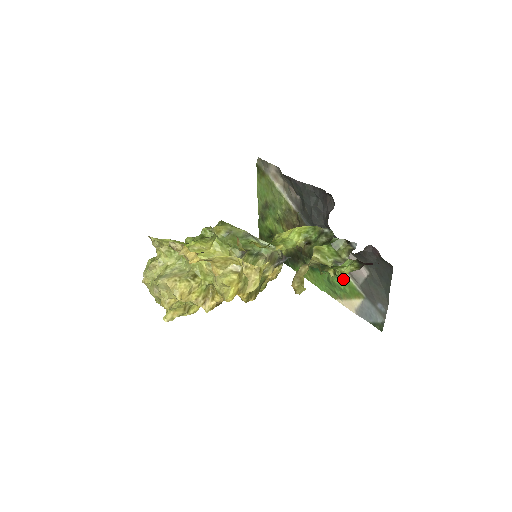
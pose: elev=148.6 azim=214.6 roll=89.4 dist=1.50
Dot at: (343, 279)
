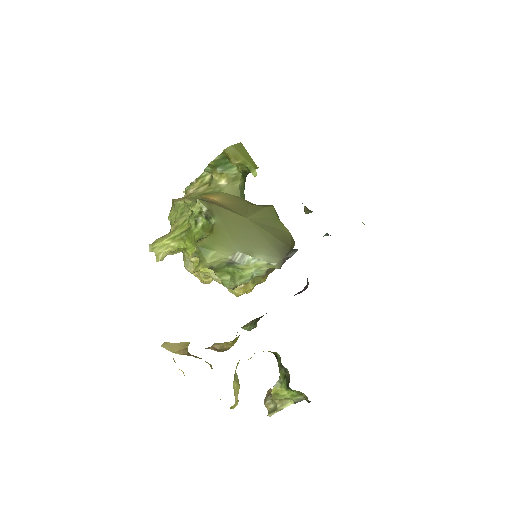
Dot at: occluded
